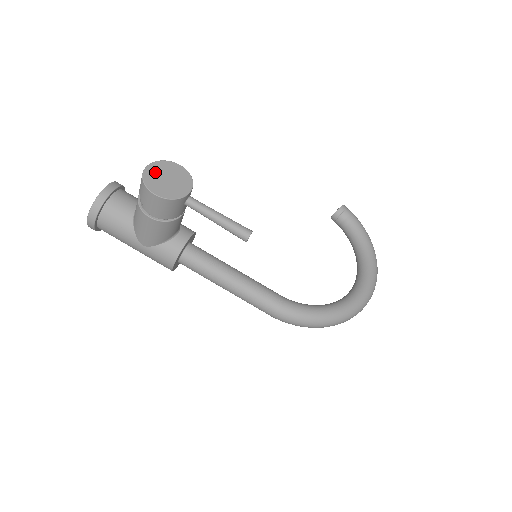
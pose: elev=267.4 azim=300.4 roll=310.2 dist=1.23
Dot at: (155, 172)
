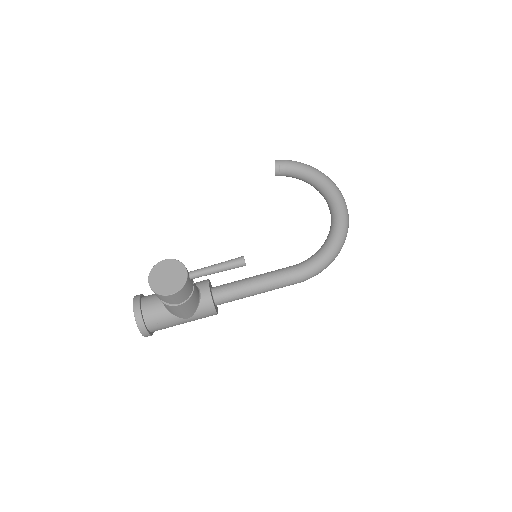
Dot at: (156, 280)
